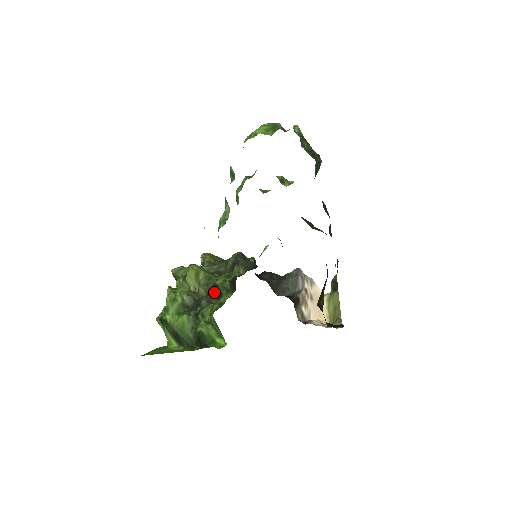
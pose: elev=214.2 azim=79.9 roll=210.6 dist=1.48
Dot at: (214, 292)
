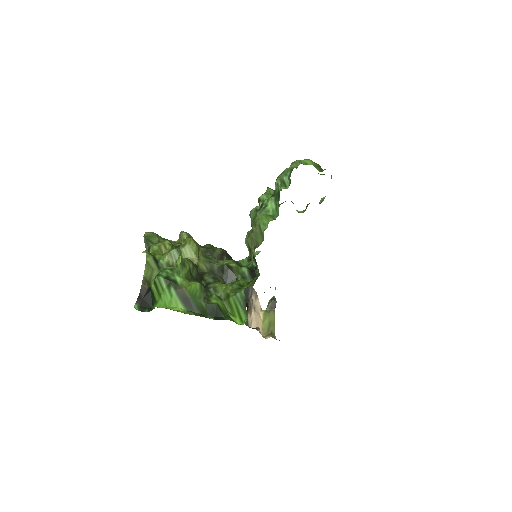
Dot at: (224, 272)
